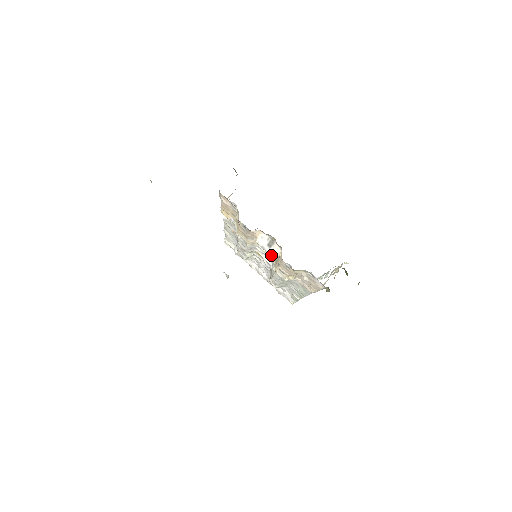
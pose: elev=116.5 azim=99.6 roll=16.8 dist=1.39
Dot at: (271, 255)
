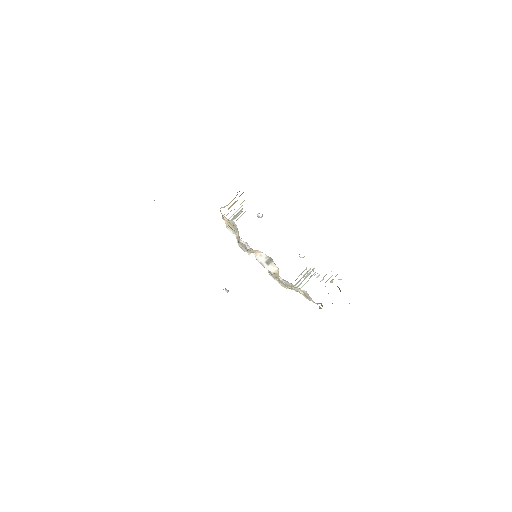
Dot at: (269, 271)
